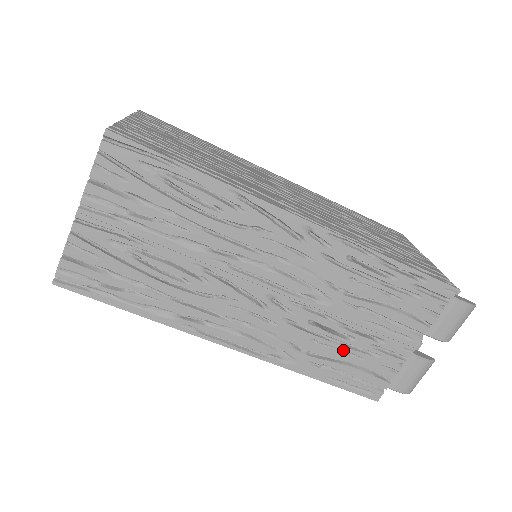
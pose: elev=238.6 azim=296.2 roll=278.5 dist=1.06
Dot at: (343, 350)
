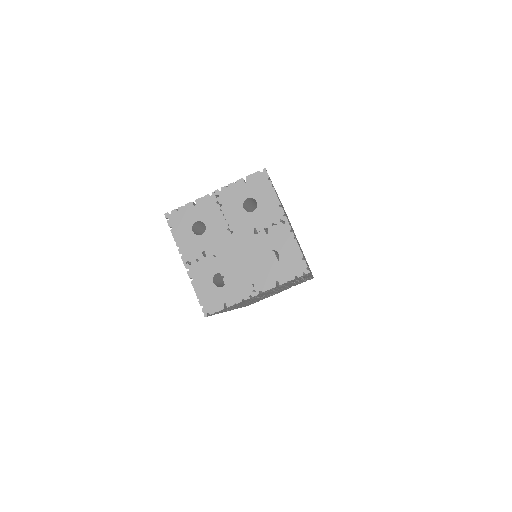
Dot at: occluded
